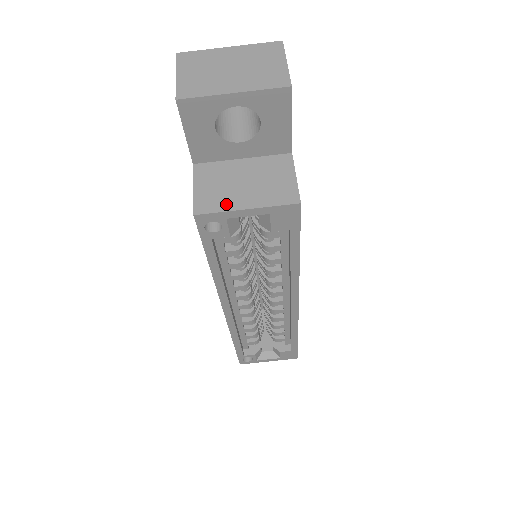
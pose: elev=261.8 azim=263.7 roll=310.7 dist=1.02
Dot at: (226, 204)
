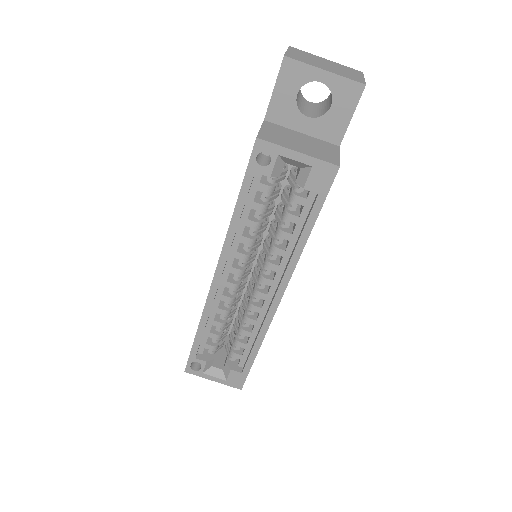
Dot at: (283, 144)
